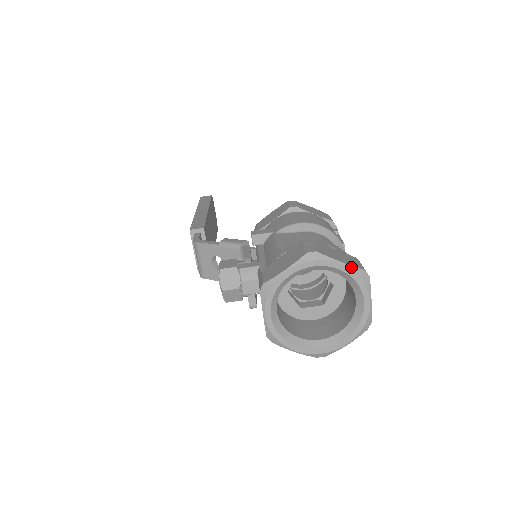
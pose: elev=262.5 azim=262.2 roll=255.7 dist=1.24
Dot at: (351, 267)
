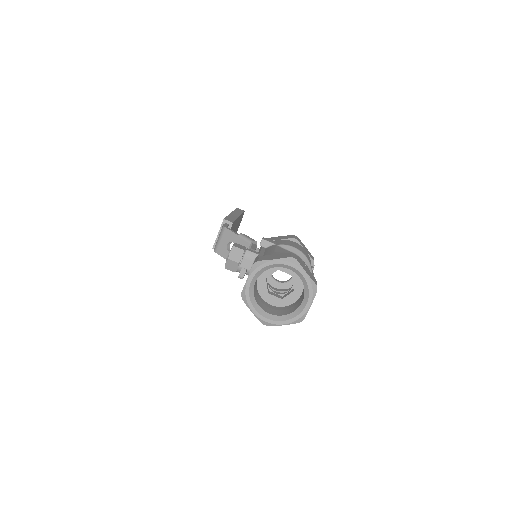
Dot at: (310, 279)
